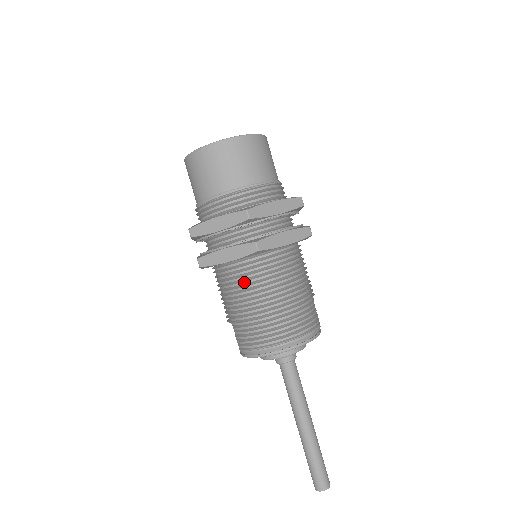
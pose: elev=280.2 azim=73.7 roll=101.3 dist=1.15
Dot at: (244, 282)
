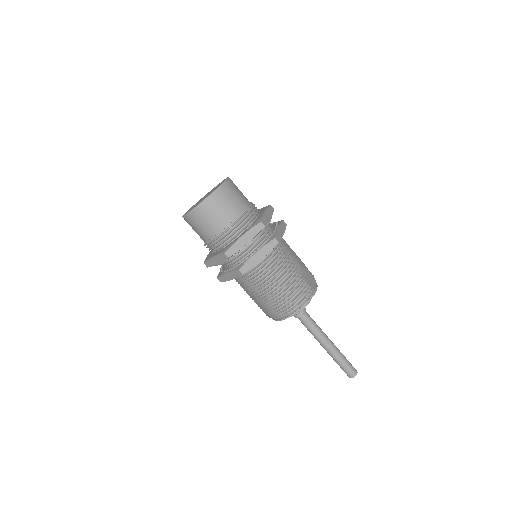
Dot at: (248, 285)
